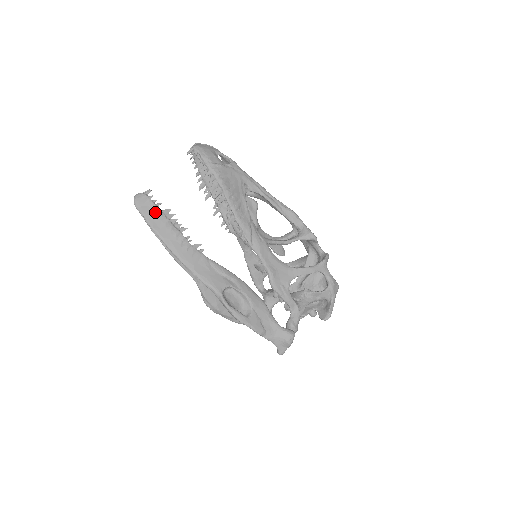
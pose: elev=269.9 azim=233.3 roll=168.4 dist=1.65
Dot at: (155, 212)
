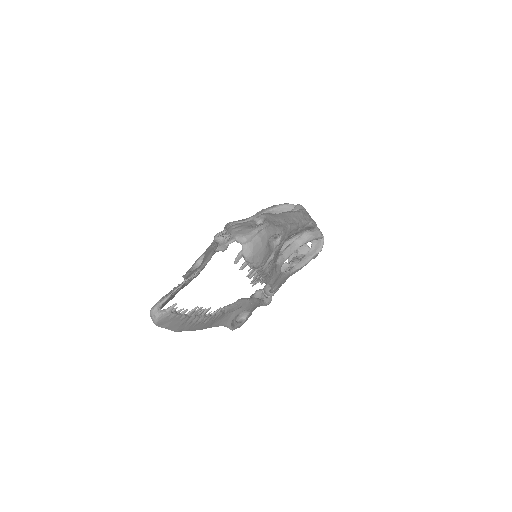
Dot at: (181, 321)
